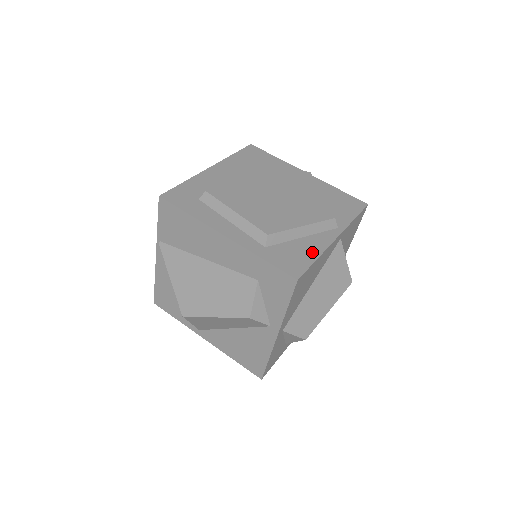
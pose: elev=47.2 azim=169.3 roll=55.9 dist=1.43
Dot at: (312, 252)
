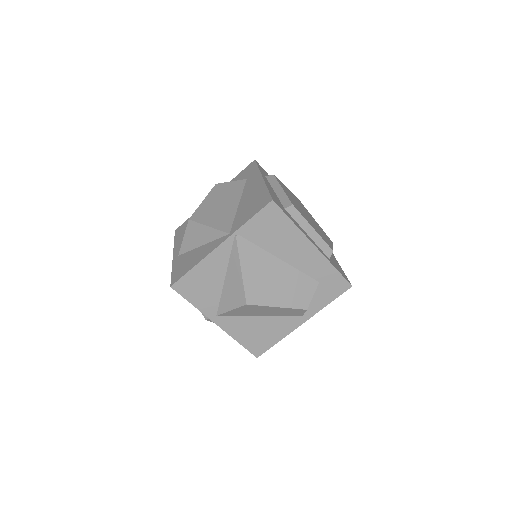
Dot at: (339, 266)
